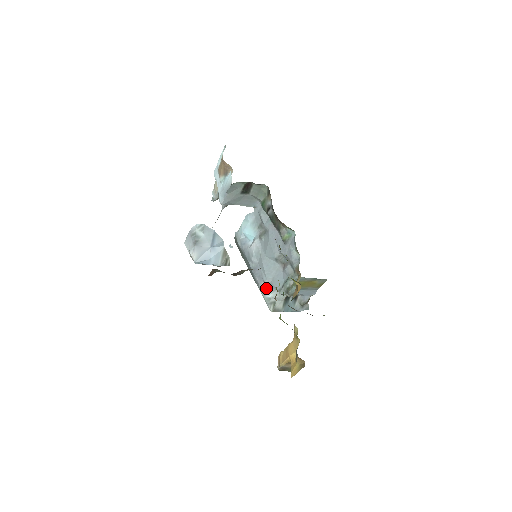
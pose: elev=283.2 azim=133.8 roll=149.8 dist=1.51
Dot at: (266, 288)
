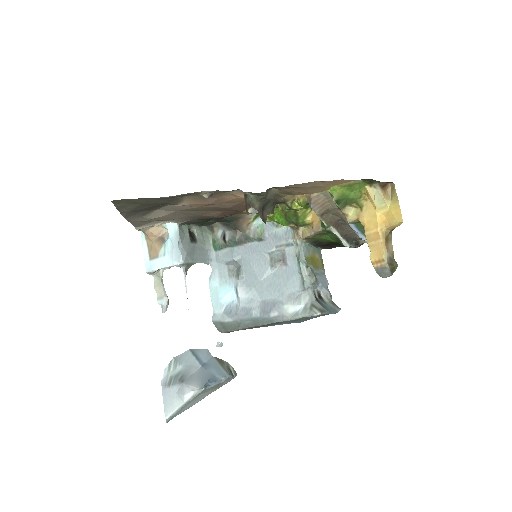
Dot at: (292, 305)
